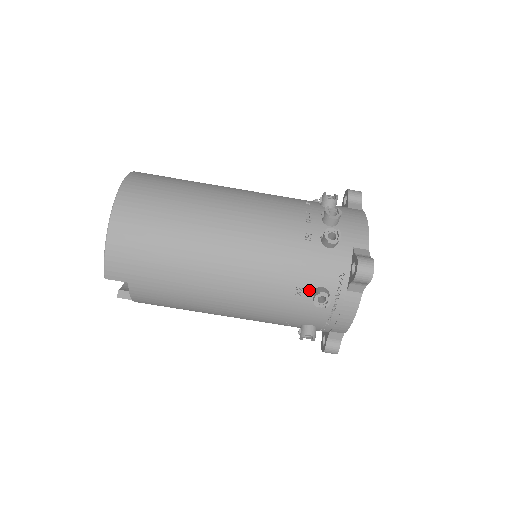
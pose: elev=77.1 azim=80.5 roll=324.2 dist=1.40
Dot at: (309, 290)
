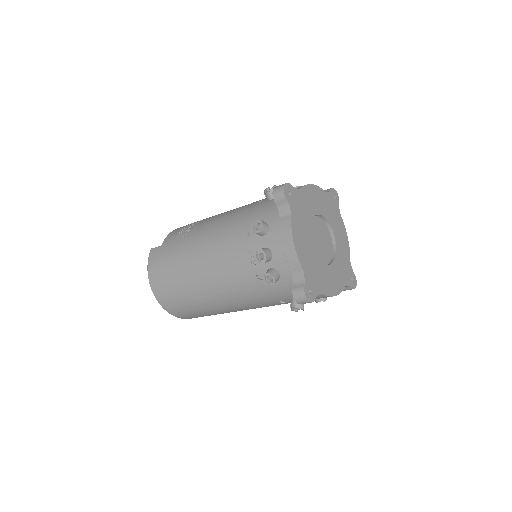
Dot at: (288, 301)
